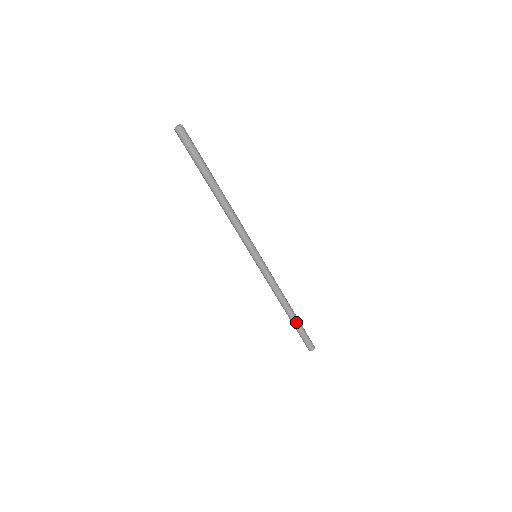
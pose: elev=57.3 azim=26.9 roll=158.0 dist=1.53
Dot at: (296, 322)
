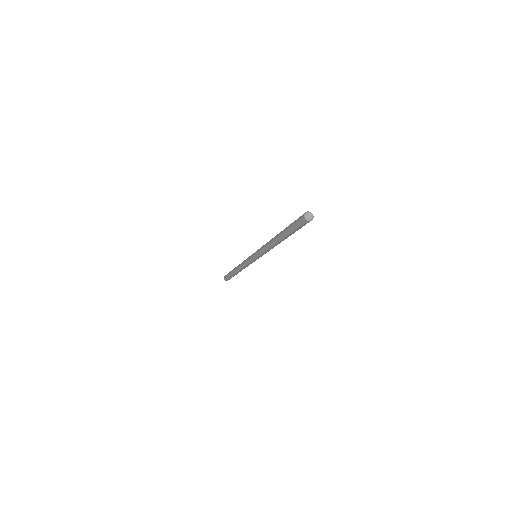
Dot at: (233, 274)
